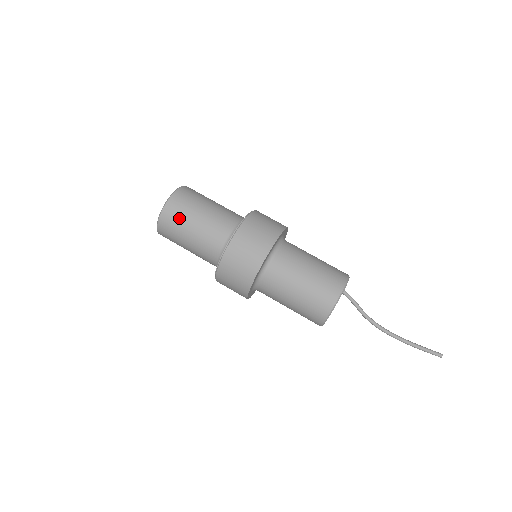
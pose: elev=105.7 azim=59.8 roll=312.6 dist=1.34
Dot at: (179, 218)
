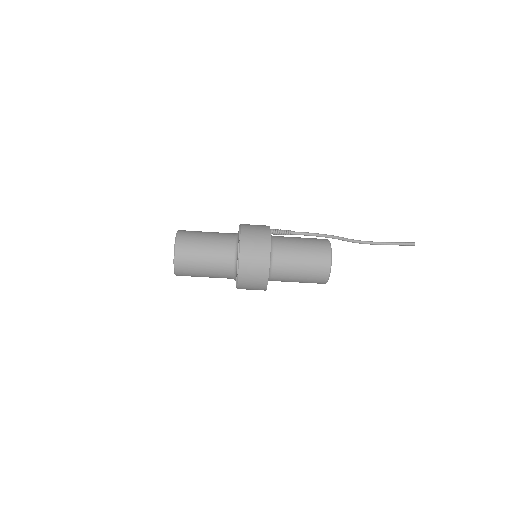
Dot at: (190, 272)
